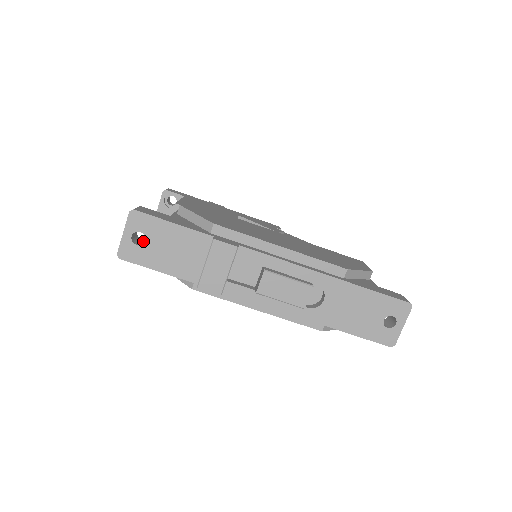
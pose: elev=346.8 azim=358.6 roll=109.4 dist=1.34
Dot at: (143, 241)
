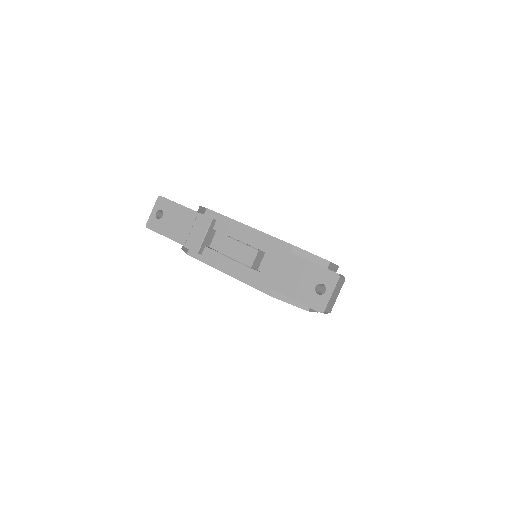
Dot at: occluded
